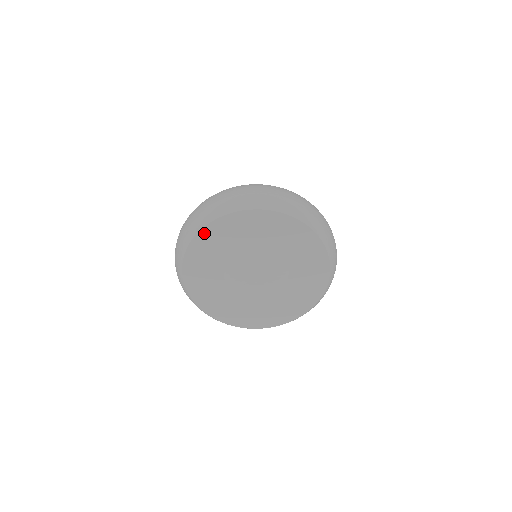
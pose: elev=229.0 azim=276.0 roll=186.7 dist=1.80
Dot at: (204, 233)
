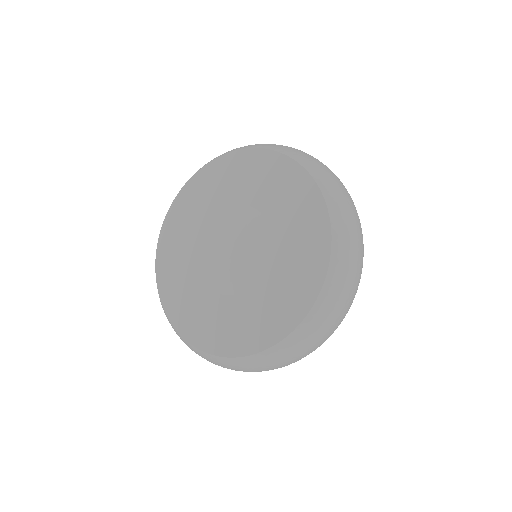
Dot at: (161, 249)
